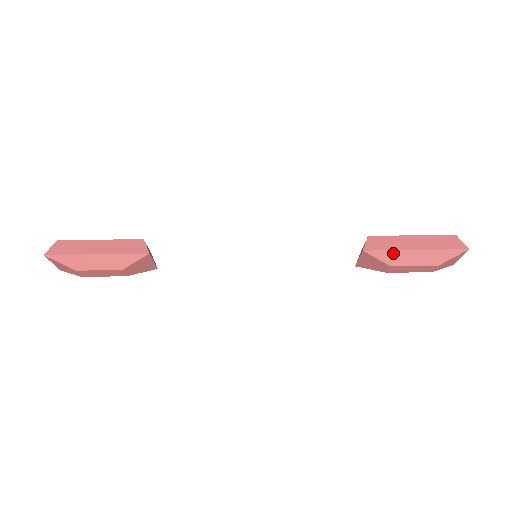
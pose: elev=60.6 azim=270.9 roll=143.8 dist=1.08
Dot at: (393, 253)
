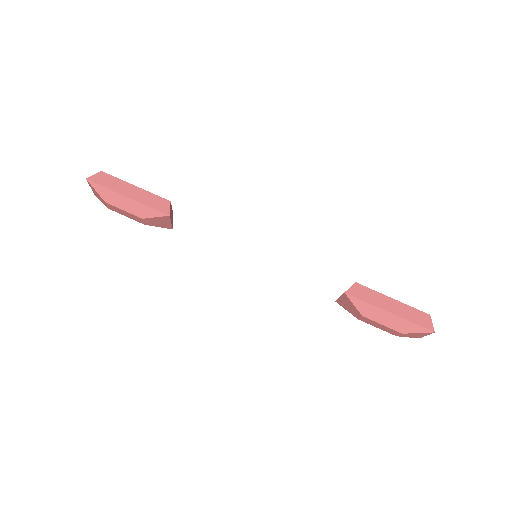
Dot at: (369, 306)
